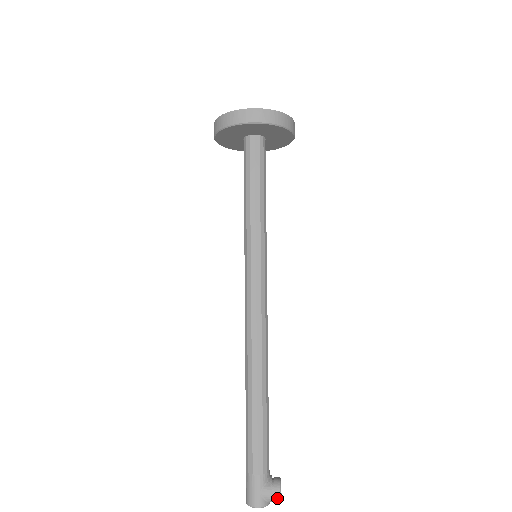
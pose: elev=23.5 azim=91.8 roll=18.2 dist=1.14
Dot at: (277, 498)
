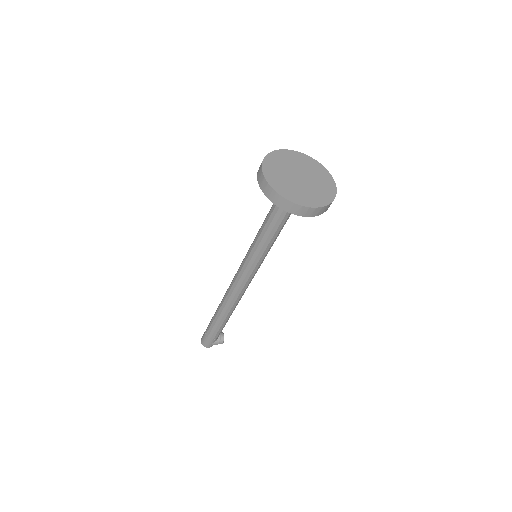
Dot at: occluded
